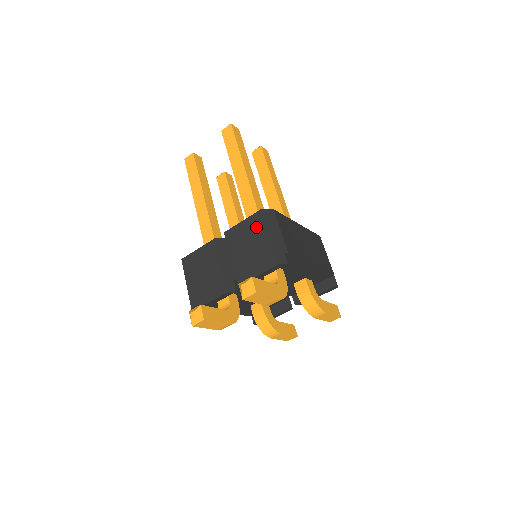
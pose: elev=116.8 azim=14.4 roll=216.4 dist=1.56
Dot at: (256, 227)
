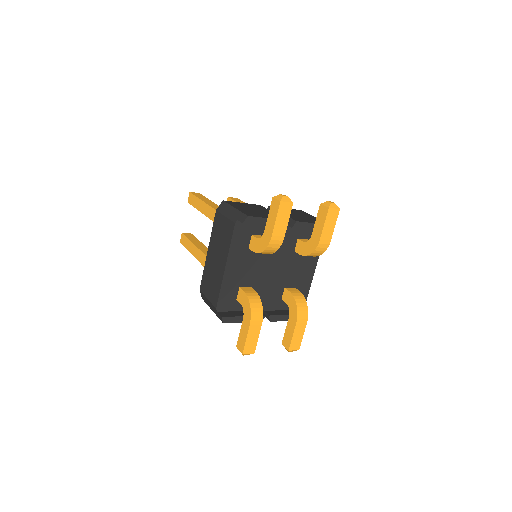
Dot at: (300, 212)
